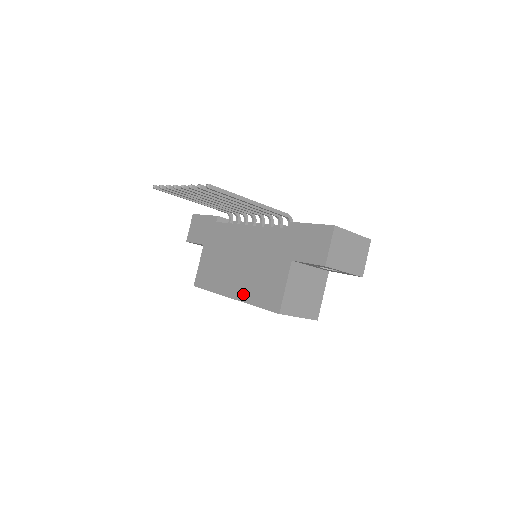
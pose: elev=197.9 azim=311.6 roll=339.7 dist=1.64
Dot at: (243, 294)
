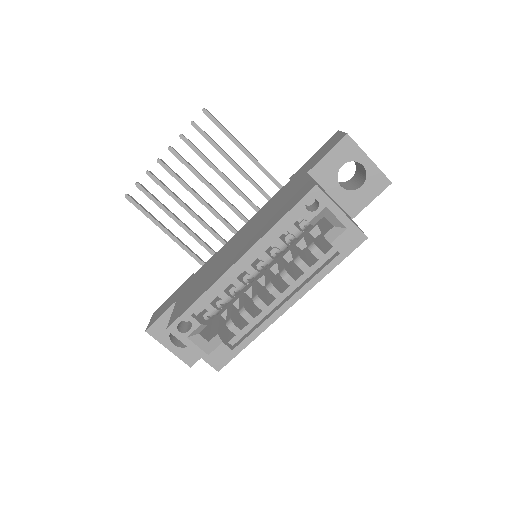
Dot at: (255, 239)
